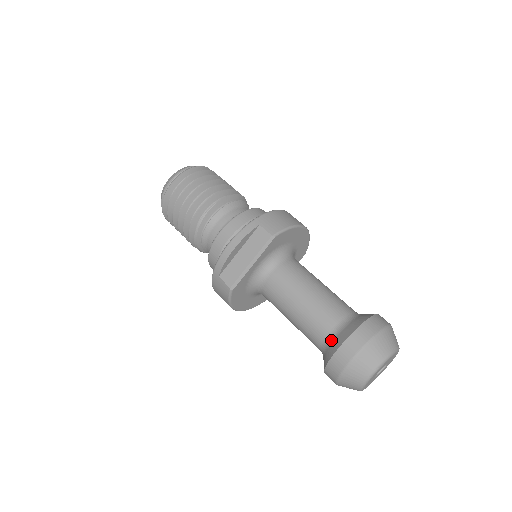
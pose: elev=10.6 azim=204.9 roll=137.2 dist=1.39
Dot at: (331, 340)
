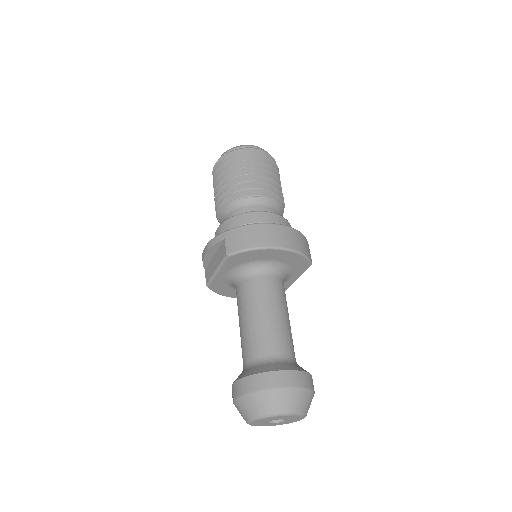
Dot at: (242, 371)
